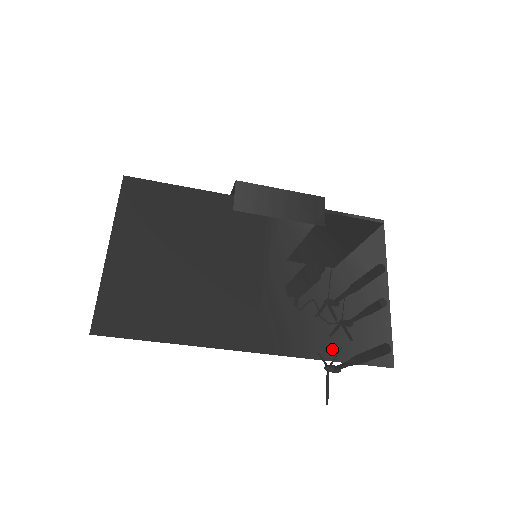
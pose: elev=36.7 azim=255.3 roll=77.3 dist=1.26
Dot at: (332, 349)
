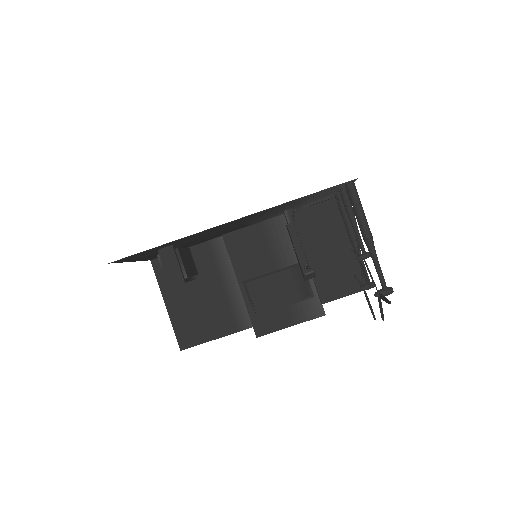
Dot at: (300, 199)
